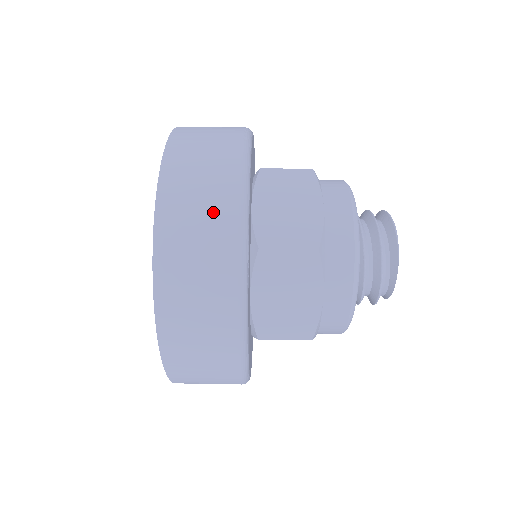
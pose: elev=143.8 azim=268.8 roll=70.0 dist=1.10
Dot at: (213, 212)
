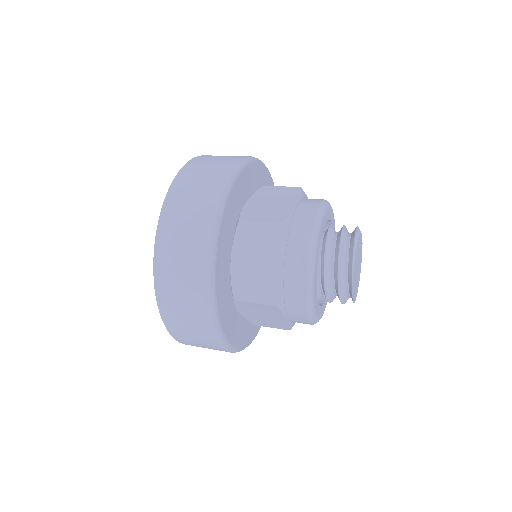
Dot at: (191, 298)
